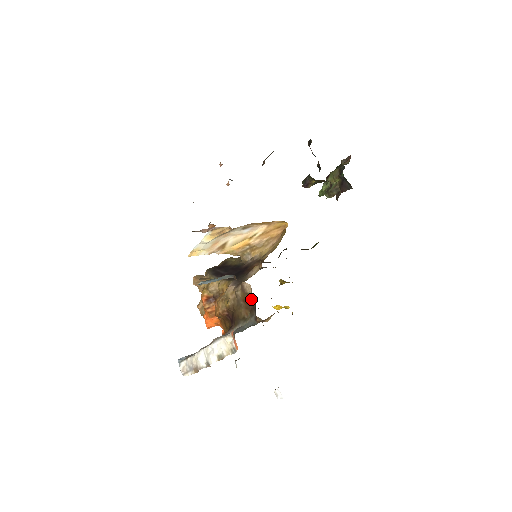
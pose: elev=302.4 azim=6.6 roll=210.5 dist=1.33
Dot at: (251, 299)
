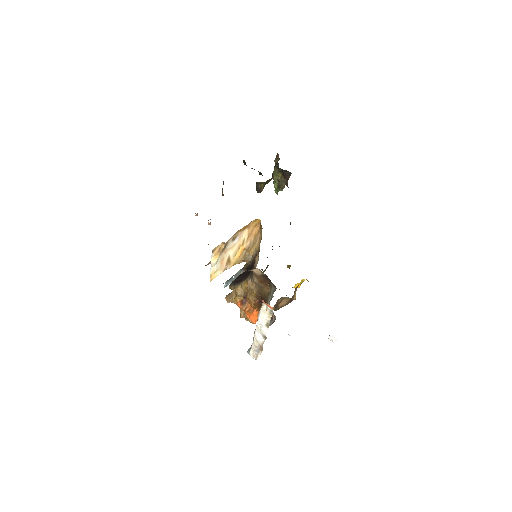
Dot at: (264, 277)
